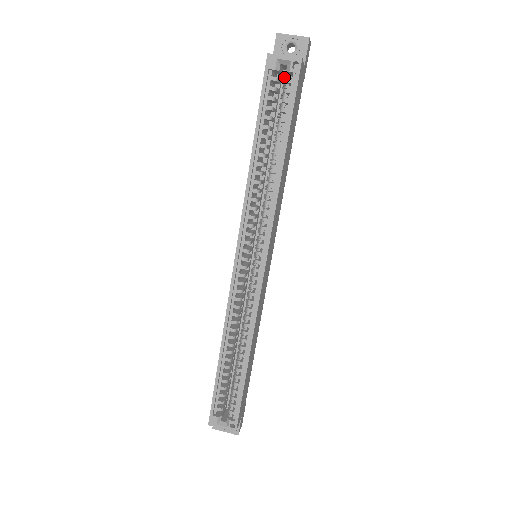
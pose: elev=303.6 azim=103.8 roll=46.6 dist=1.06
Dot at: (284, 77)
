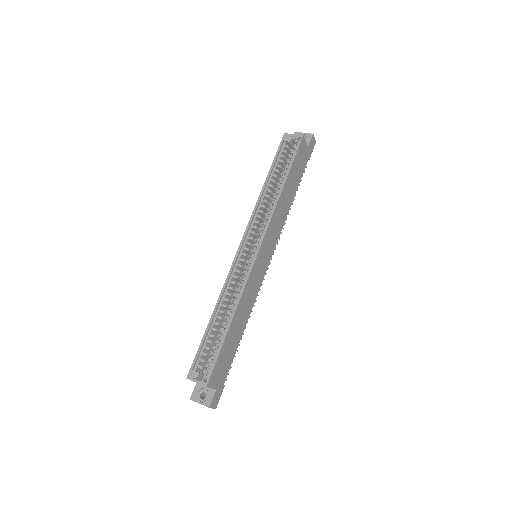
Dot at: occluded
